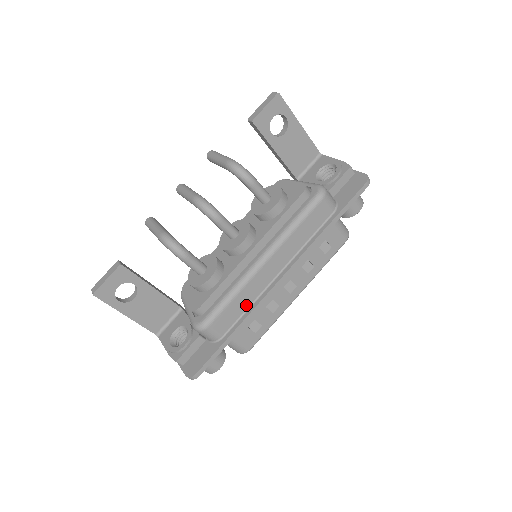
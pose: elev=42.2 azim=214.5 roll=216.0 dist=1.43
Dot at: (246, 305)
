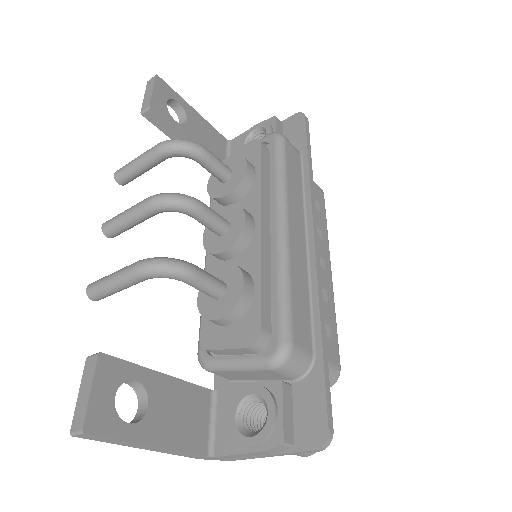
Dot at: (305, 295)
